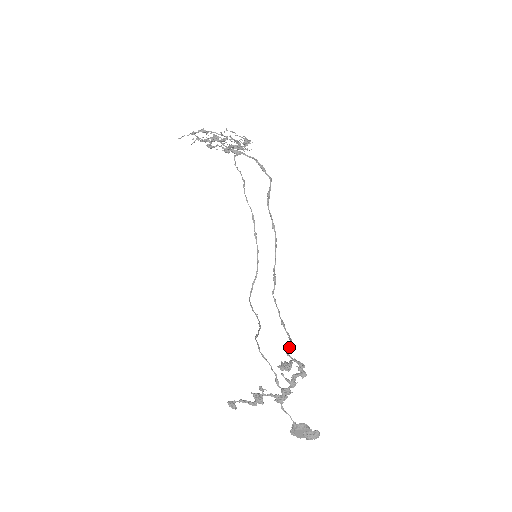
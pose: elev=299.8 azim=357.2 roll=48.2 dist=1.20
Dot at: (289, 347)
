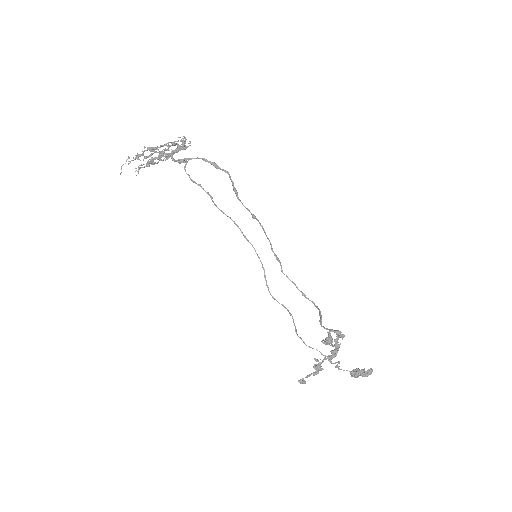
Dot at: (321, 319)
